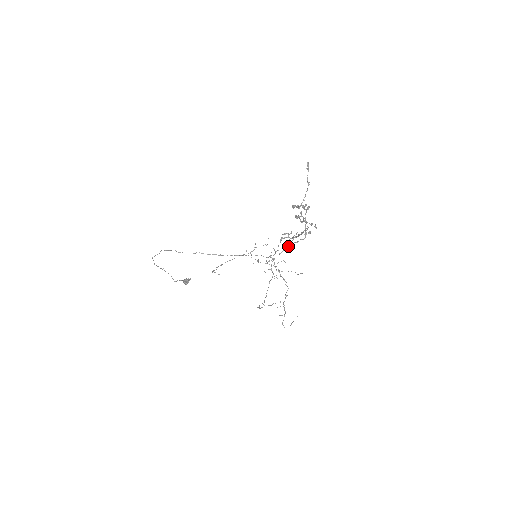
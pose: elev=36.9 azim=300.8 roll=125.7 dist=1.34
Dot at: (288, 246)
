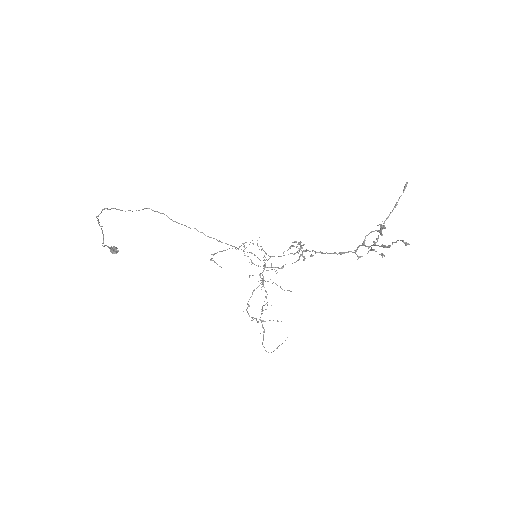
Dot at: (284, 255)
